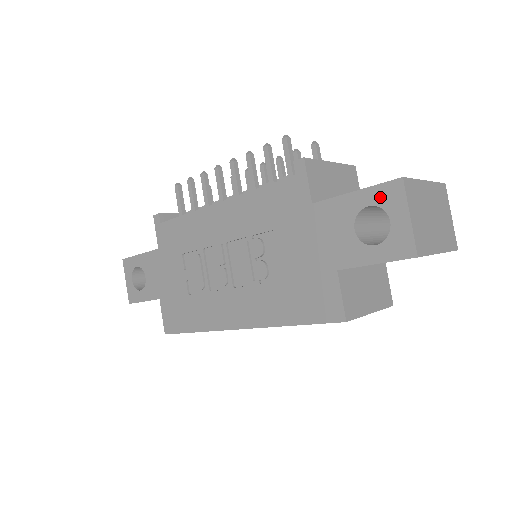
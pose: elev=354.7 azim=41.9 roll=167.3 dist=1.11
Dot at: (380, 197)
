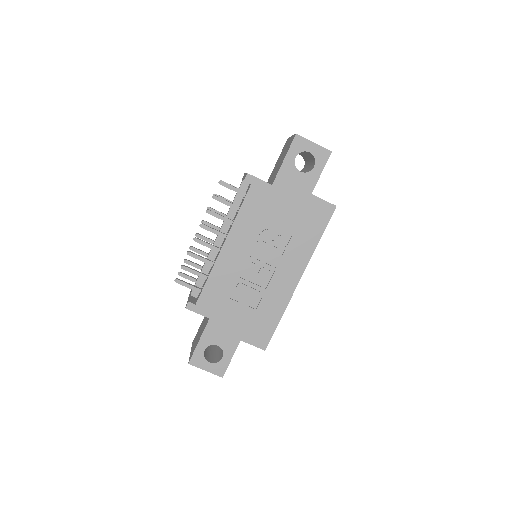
Dot at: (296, 149)
